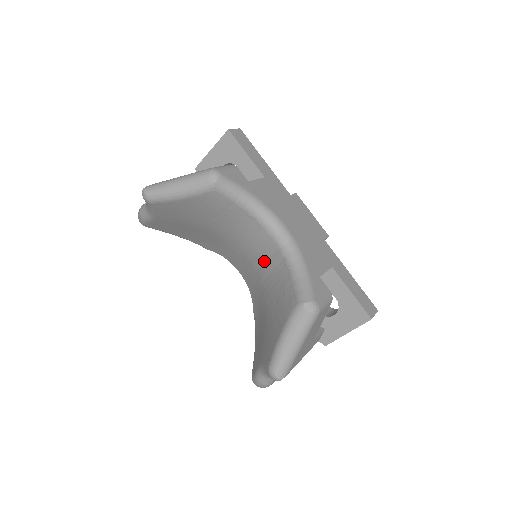
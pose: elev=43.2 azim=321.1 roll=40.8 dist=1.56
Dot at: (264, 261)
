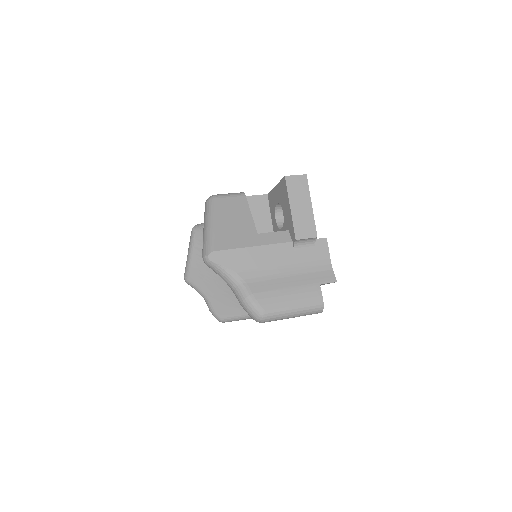
Dot at: occluded
